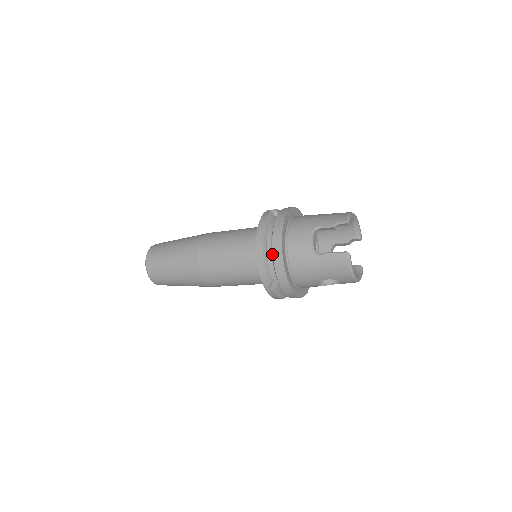
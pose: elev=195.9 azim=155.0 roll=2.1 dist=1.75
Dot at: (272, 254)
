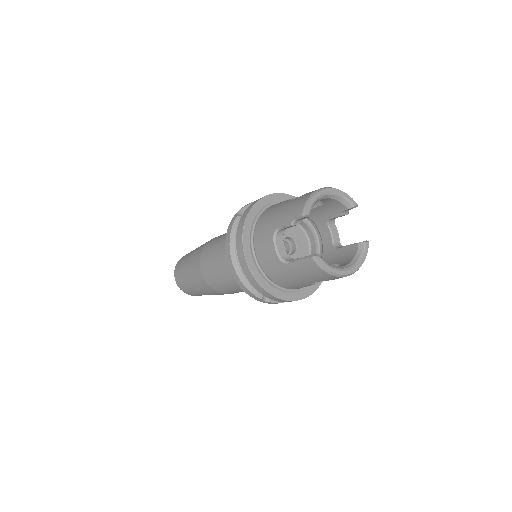
Dot at: (244, 273)
